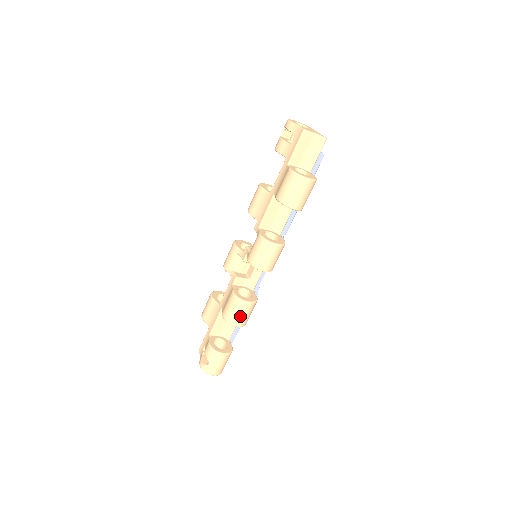
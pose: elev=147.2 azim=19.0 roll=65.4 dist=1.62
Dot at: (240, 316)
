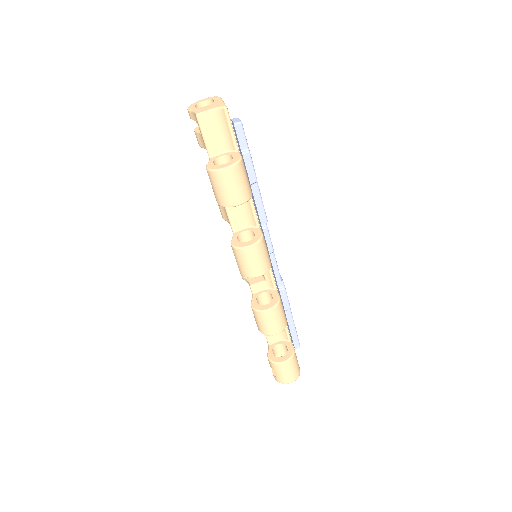
Dot at: (270, 325)
